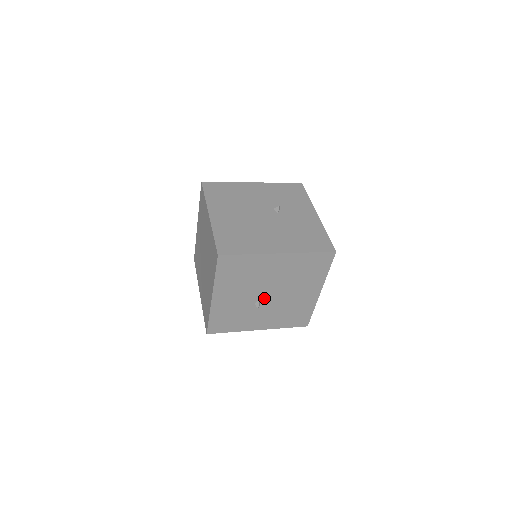
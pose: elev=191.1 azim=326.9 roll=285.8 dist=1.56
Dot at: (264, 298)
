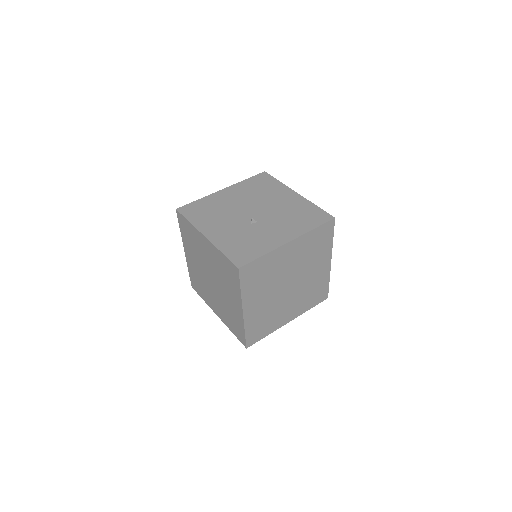
Dot at: (253, 217)
